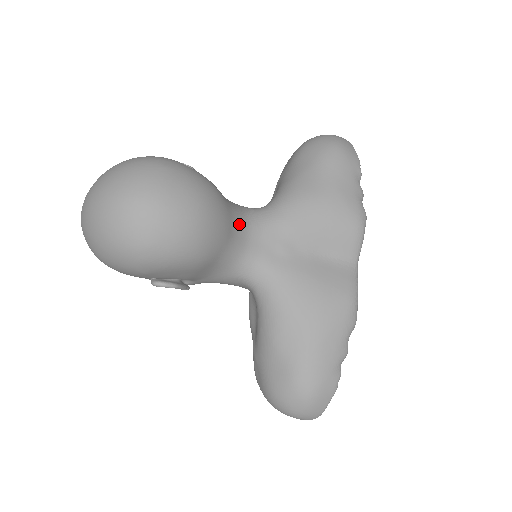
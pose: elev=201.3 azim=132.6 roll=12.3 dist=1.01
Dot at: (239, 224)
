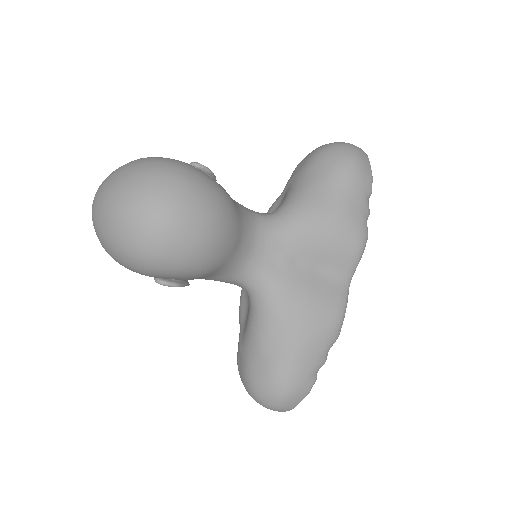
Dot at: (247, 235)
